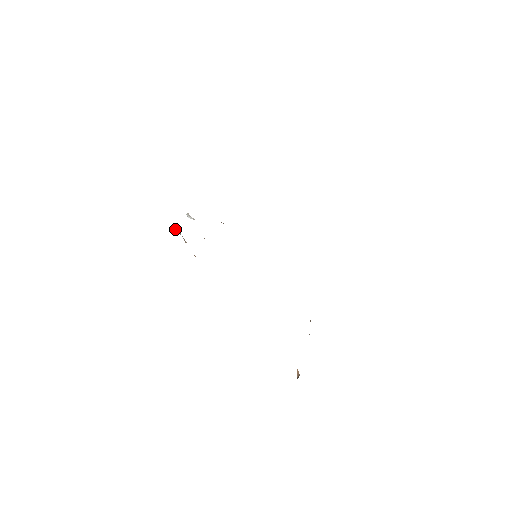
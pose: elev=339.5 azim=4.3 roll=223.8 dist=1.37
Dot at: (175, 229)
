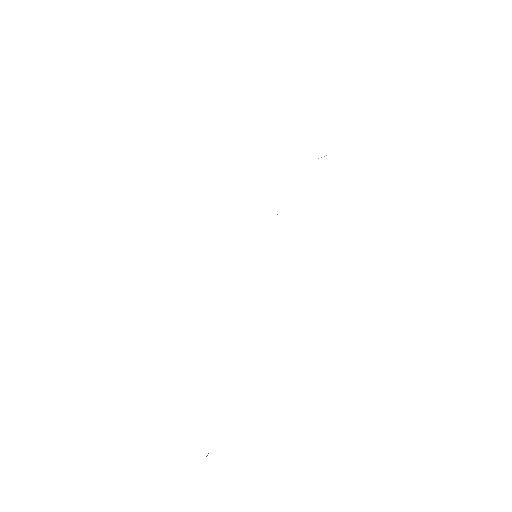
Dot at: occluded
